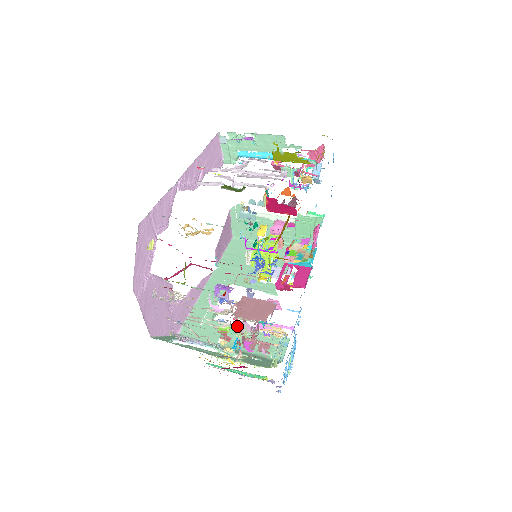
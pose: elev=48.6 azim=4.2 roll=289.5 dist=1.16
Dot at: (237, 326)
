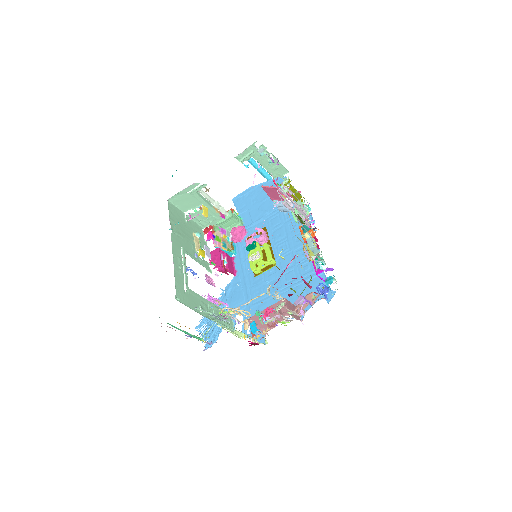
Dot at: (265, 315)
